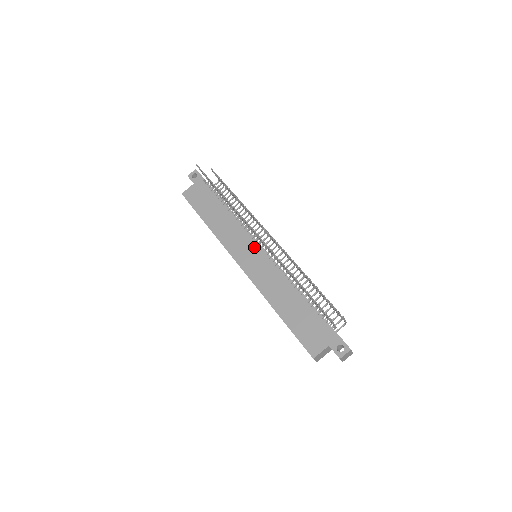
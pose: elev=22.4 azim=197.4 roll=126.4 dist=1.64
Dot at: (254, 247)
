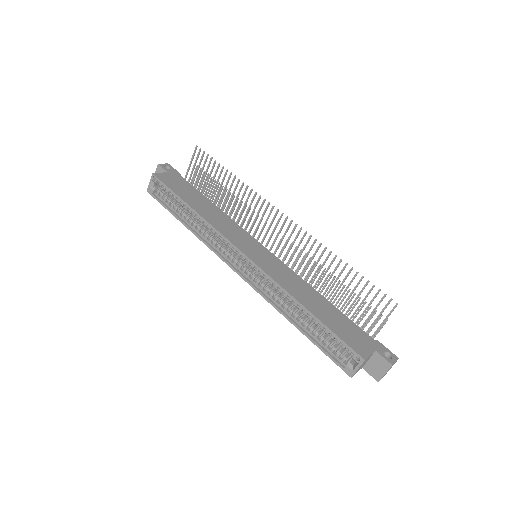
Dot at: (258, 244)
